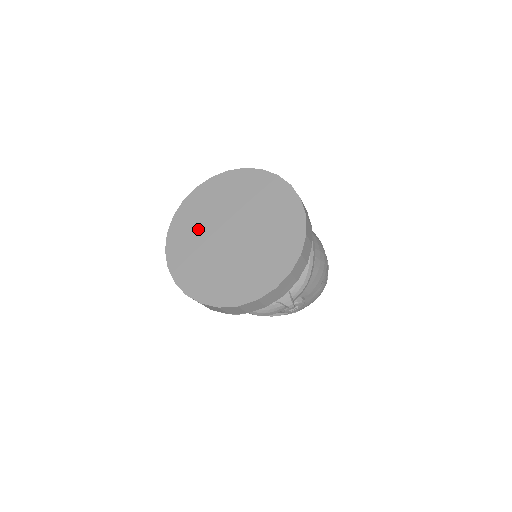
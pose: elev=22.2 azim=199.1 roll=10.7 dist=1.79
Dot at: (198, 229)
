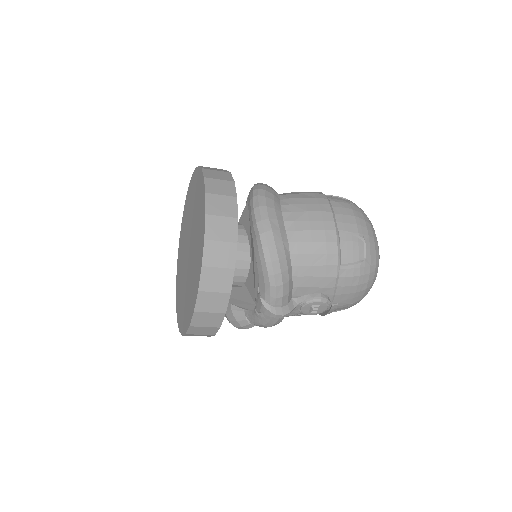
Dot at: (182, 250)
